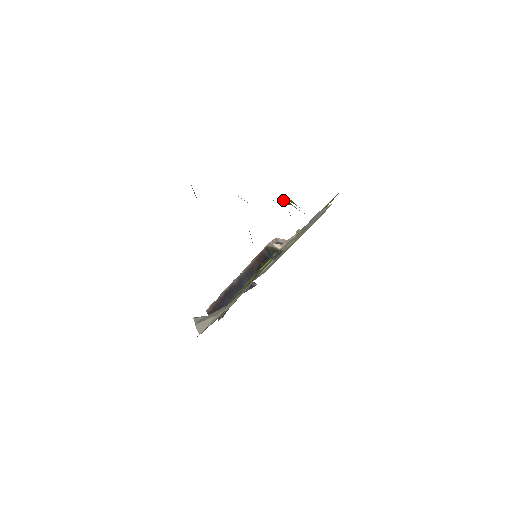
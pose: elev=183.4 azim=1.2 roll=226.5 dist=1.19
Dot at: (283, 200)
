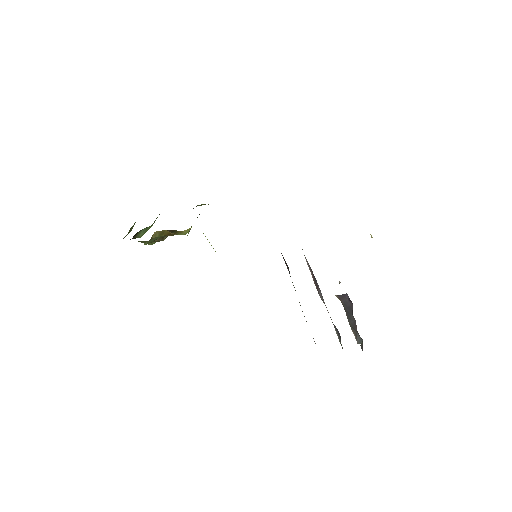
Dot at: occluded
